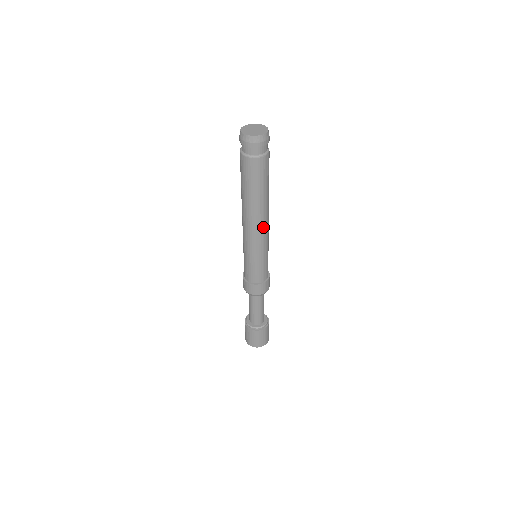
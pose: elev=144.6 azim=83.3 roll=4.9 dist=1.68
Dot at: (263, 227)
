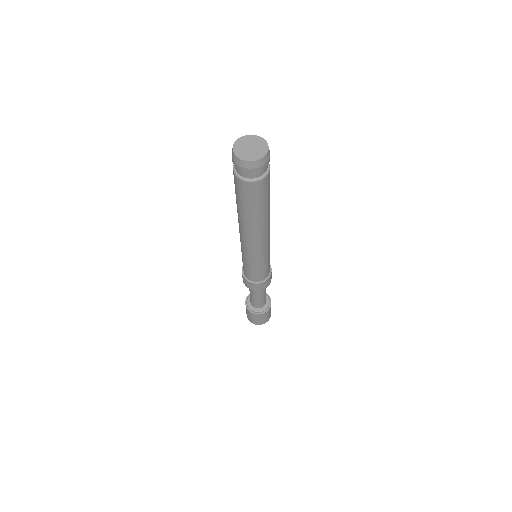
Dot at: (264, 238)
